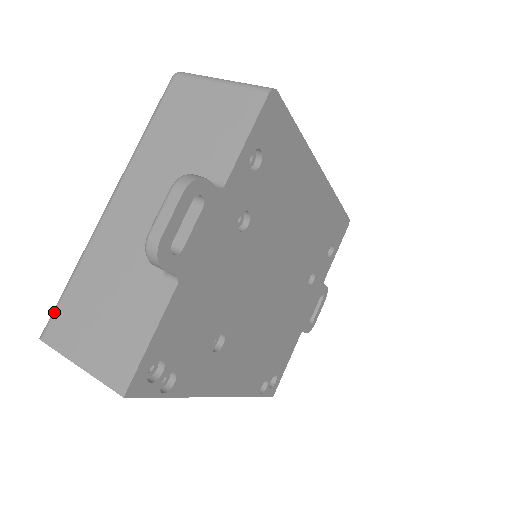
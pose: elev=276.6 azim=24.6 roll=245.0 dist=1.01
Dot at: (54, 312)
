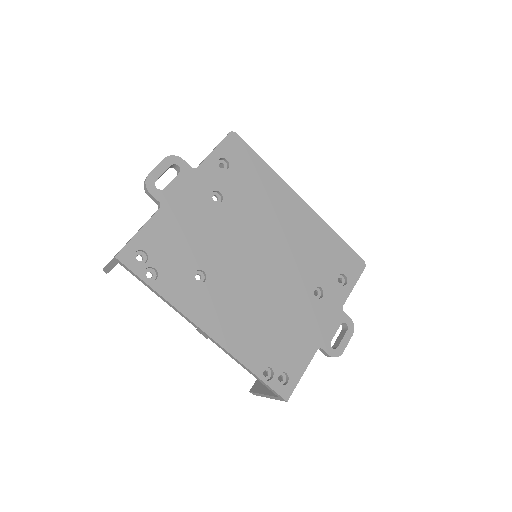
Dot at: occluded
